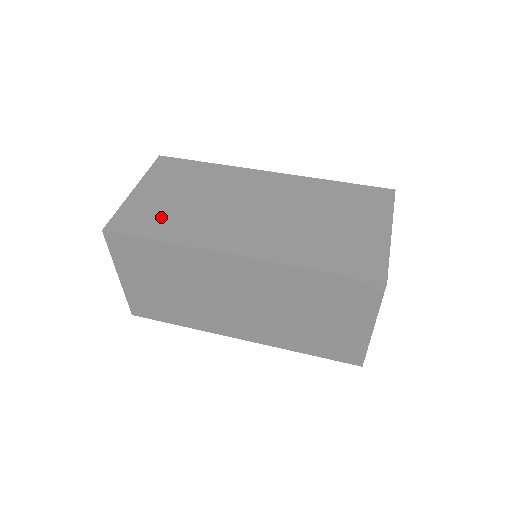
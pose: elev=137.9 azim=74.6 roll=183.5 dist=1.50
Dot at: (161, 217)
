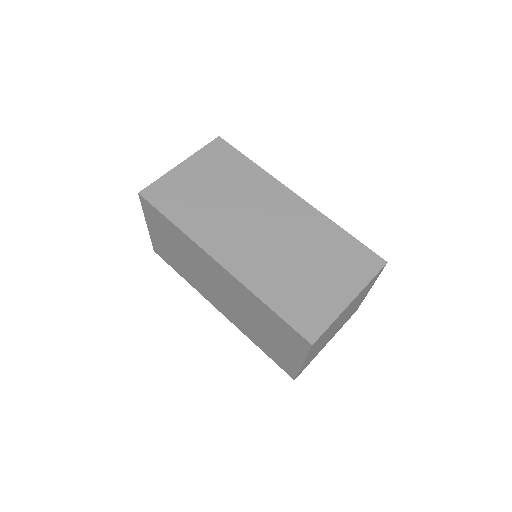
Dot at: (185, 200)
